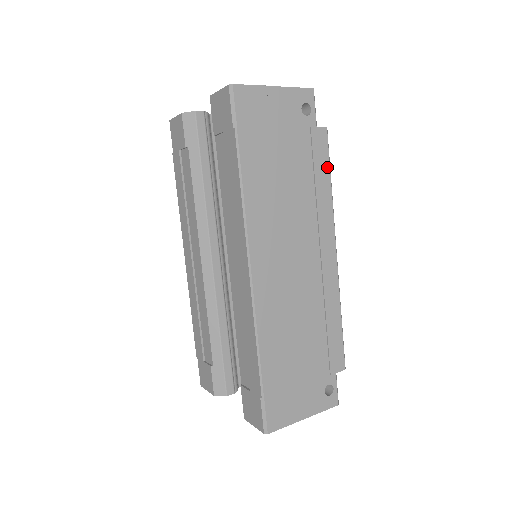
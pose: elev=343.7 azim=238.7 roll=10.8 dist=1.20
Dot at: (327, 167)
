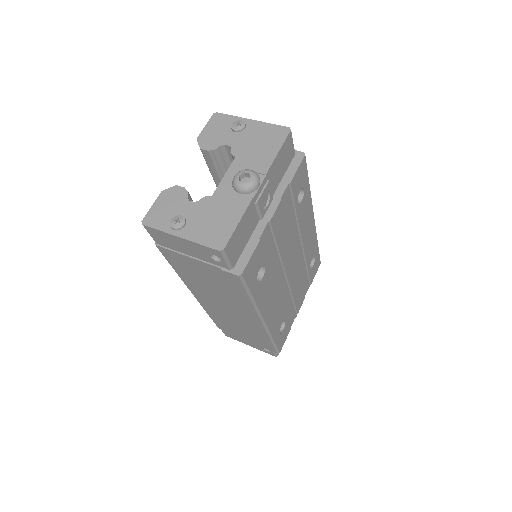
Dot at: (244, 291)
